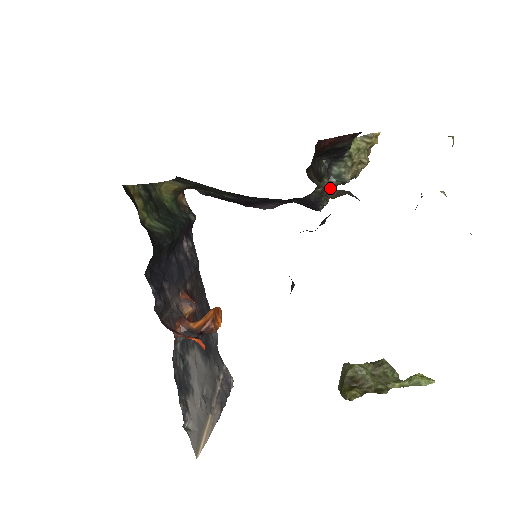
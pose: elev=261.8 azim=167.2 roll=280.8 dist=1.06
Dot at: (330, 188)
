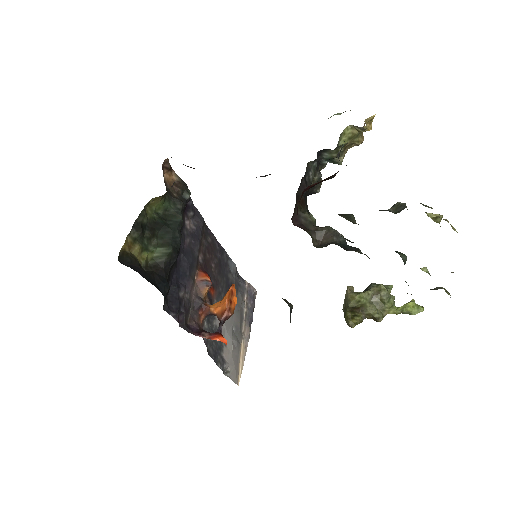
Dot at: (323, 166)
